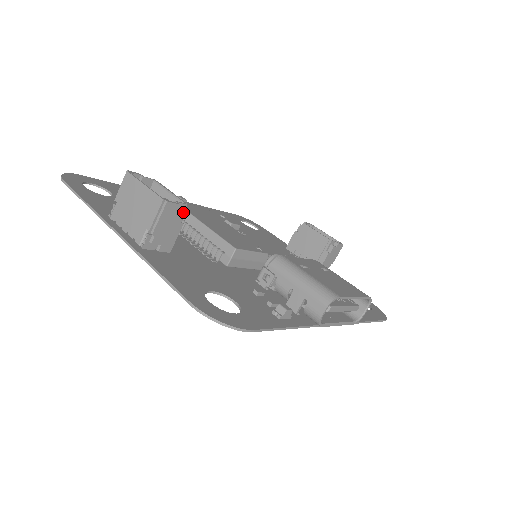
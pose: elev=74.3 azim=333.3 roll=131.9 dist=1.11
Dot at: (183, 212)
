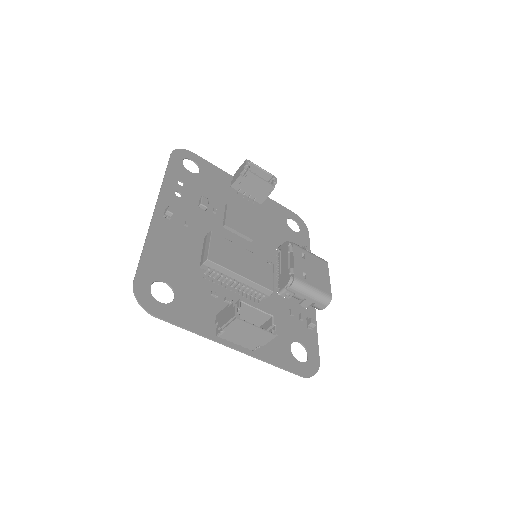
Dot at: occluded
